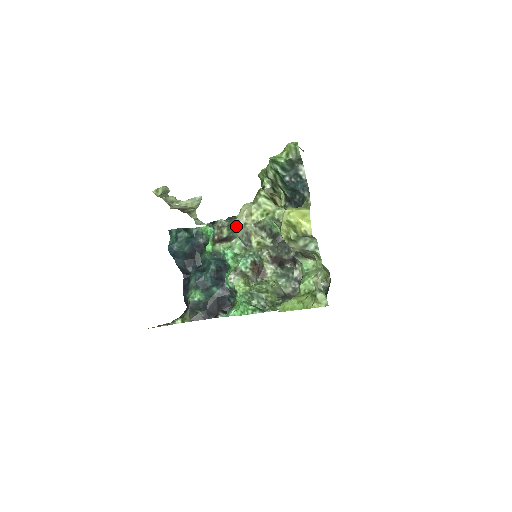
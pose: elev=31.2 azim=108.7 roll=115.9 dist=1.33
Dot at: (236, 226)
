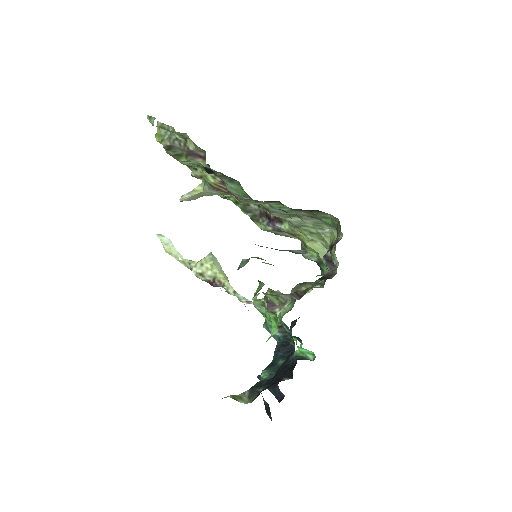
Dot at: (180, 201)
